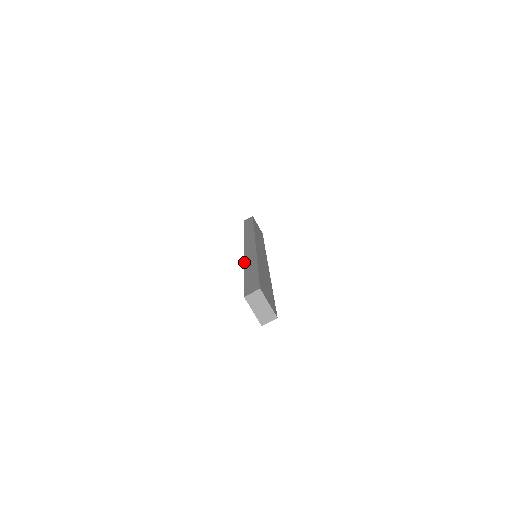
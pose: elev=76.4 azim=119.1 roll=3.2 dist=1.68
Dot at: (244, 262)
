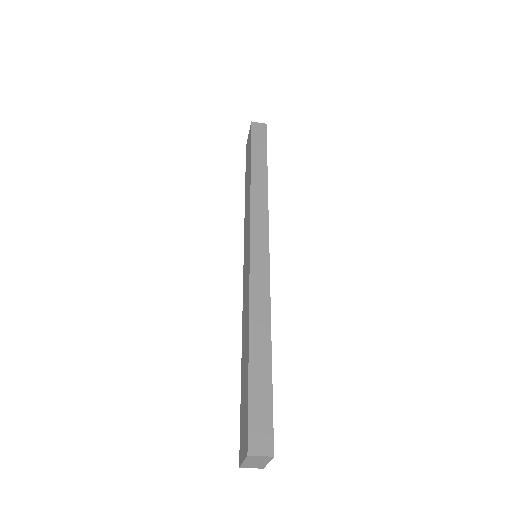
Dot at: (250, 307)
